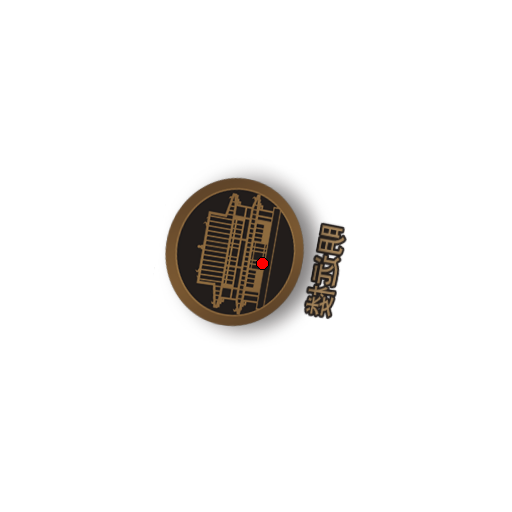
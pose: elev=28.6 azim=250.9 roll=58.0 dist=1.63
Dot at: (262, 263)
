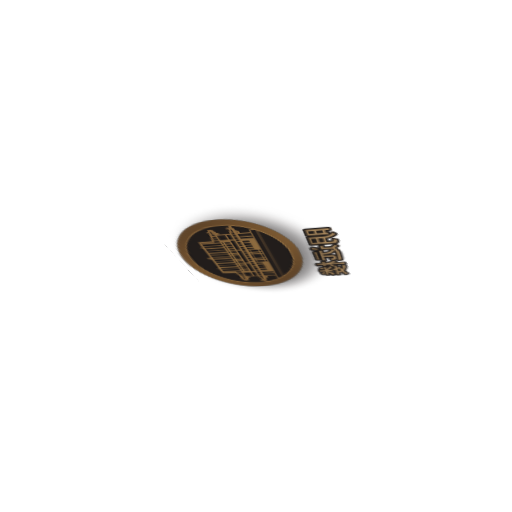
Dot at: (264, 258)
